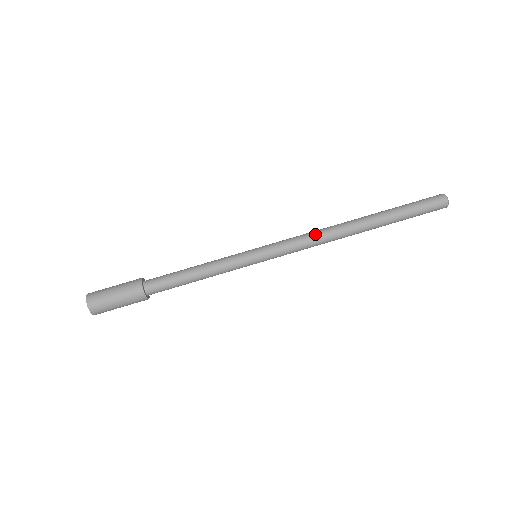
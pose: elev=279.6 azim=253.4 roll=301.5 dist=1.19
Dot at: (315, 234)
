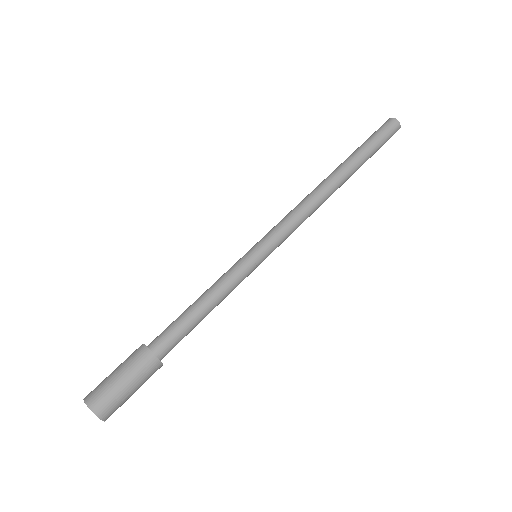
Dot at: (302, 204)
